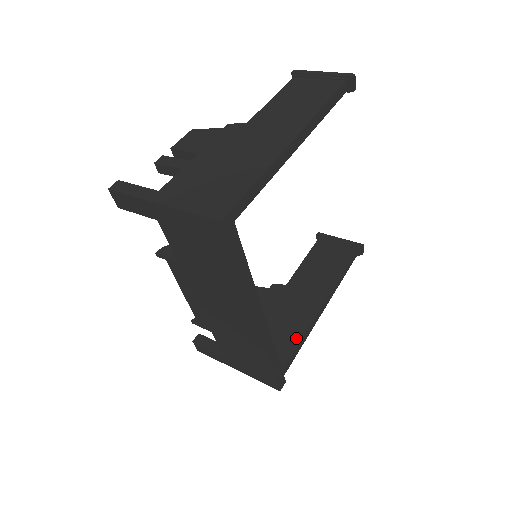
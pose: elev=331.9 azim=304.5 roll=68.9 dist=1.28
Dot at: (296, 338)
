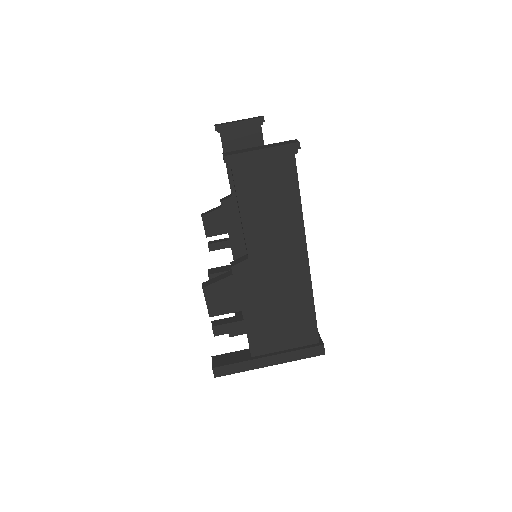
Dot at: occluded
